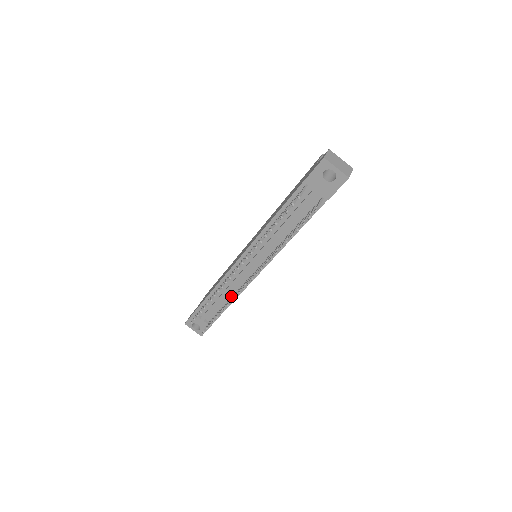
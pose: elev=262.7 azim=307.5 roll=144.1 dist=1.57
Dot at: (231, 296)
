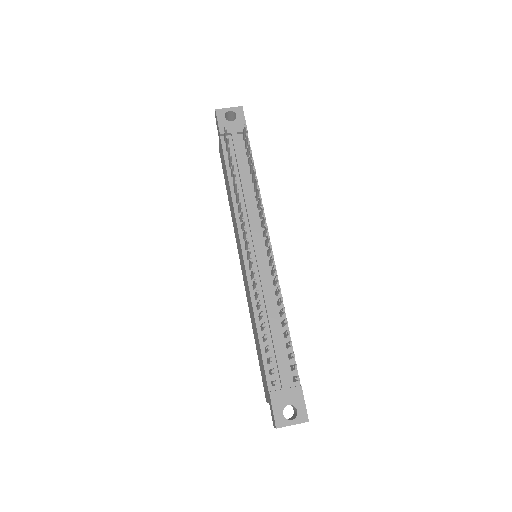
Dot at: (278, 313)
